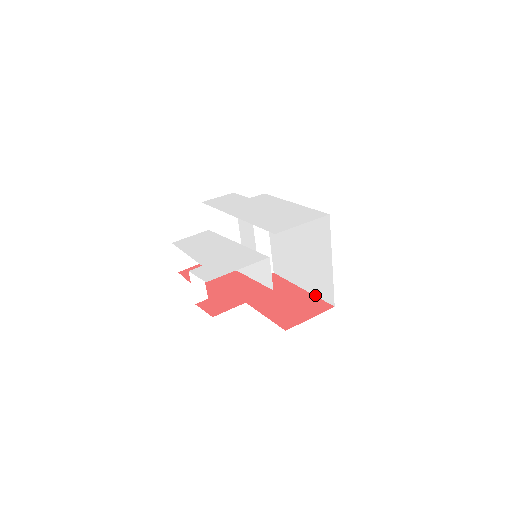
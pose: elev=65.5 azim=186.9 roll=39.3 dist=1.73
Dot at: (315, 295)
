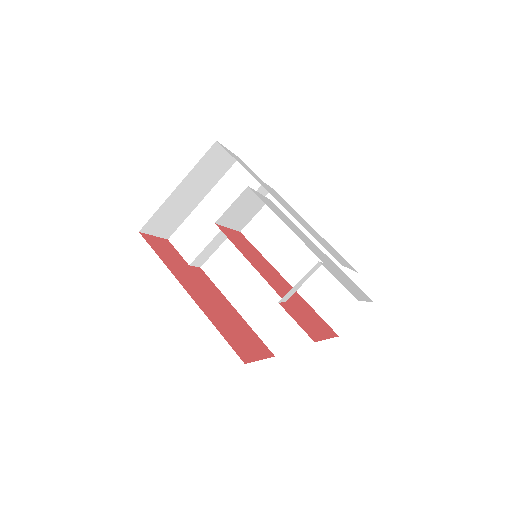
Dot at: (253, 329)
